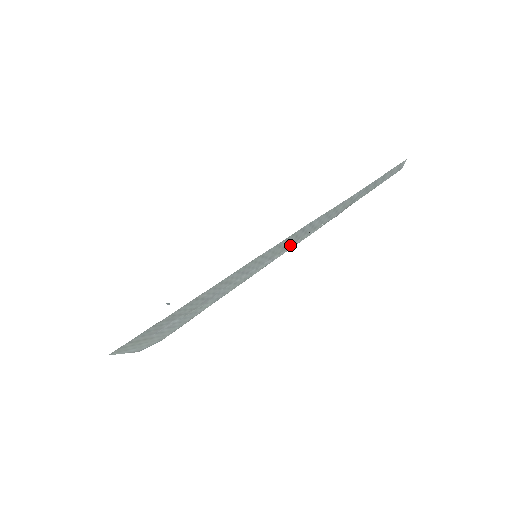
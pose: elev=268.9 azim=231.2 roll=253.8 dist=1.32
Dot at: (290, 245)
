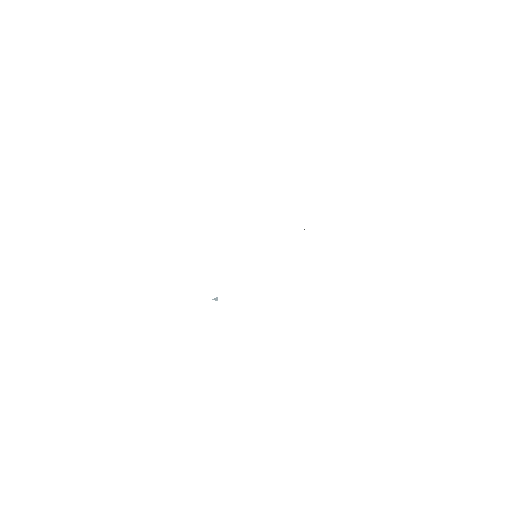
Dot at: occluded
